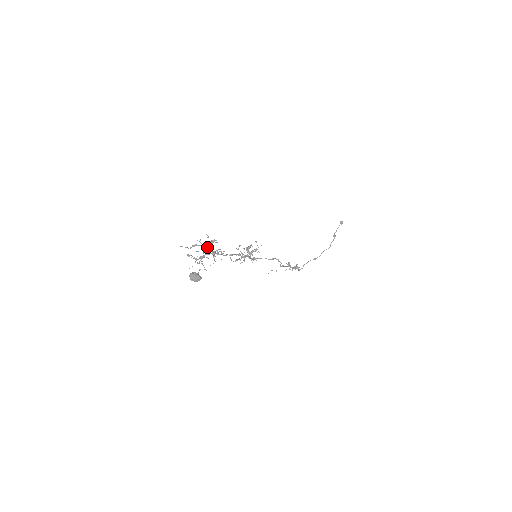
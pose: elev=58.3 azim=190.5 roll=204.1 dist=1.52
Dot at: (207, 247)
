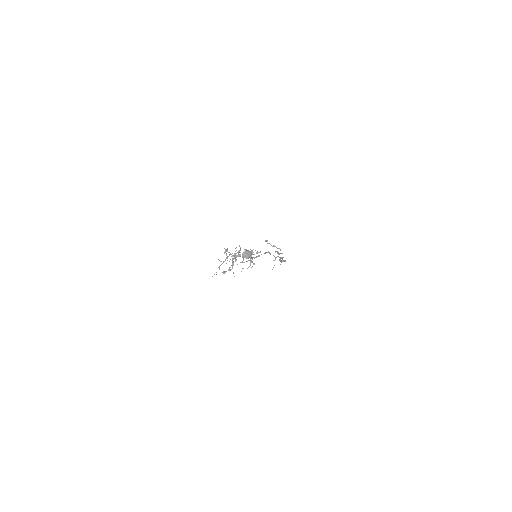
Dot at: (227, 256)
